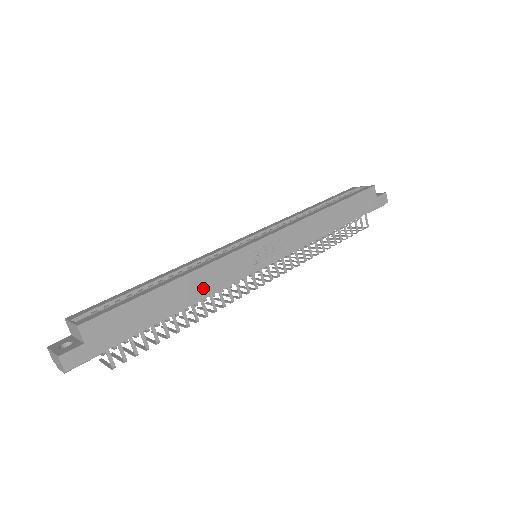
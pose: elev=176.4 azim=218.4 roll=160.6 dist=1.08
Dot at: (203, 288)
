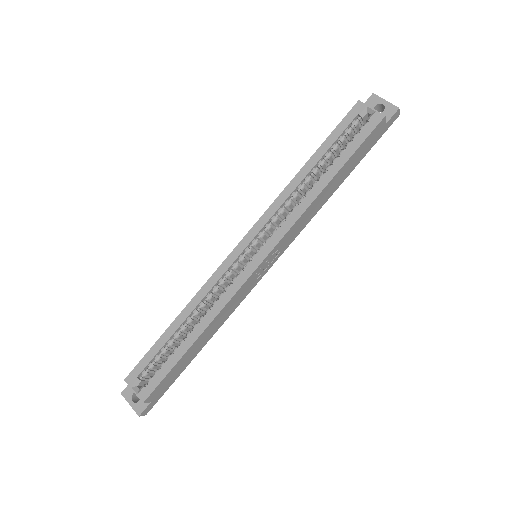
Dot at: (219, 323)
